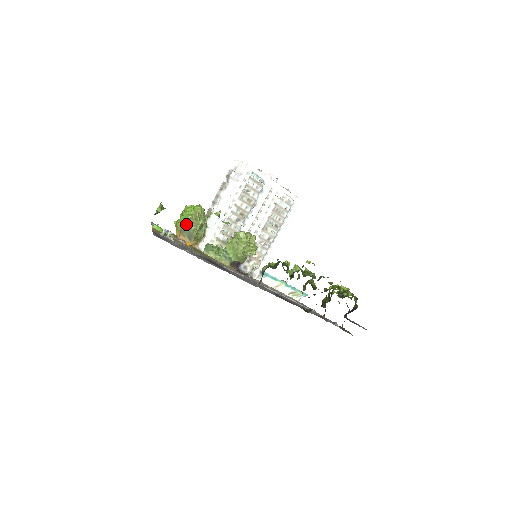
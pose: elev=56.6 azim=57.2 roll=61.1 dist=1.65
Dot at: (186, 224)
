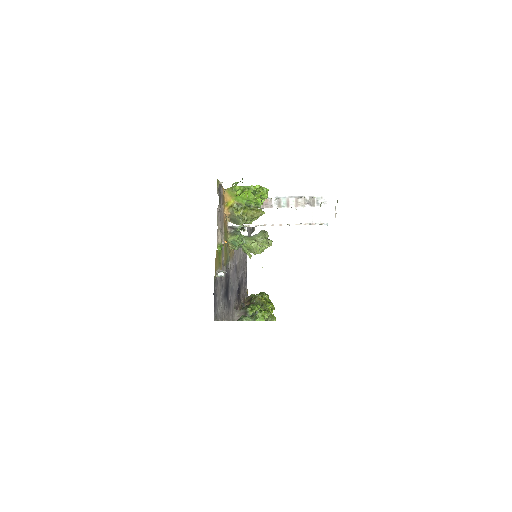
Dot at: (242, 217)
